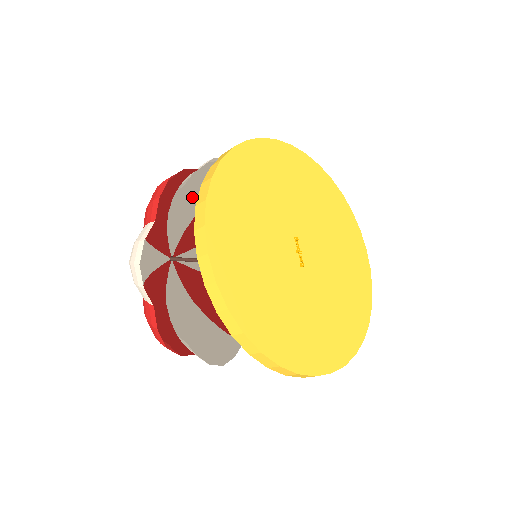
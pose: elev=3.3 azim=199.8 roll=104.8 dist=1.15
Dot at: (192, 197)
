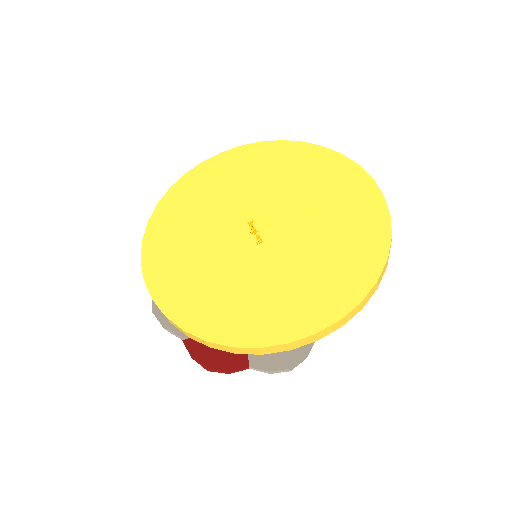
Dot at: occluded
